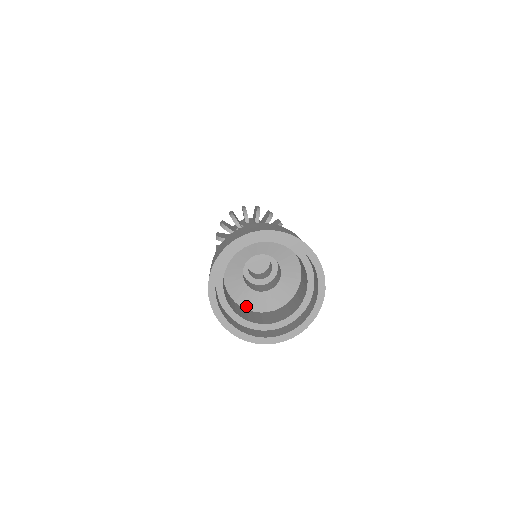
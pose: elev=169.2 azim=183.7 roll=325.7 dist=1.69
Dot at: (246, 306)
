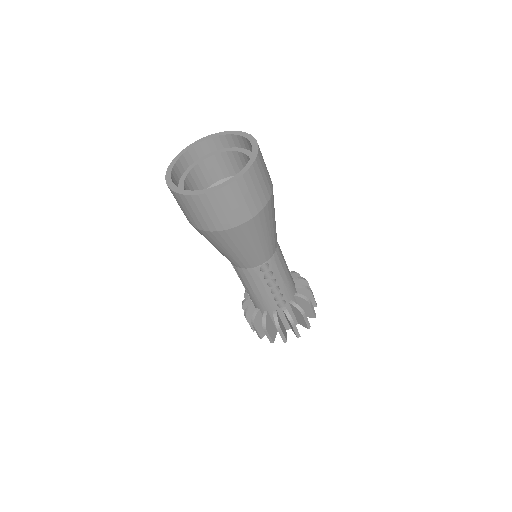
Dot at: occluded
